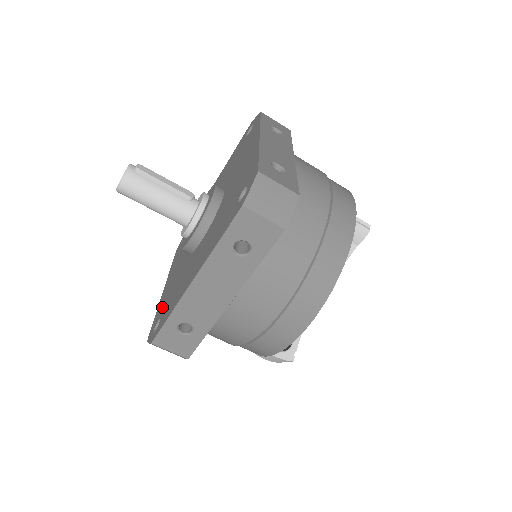
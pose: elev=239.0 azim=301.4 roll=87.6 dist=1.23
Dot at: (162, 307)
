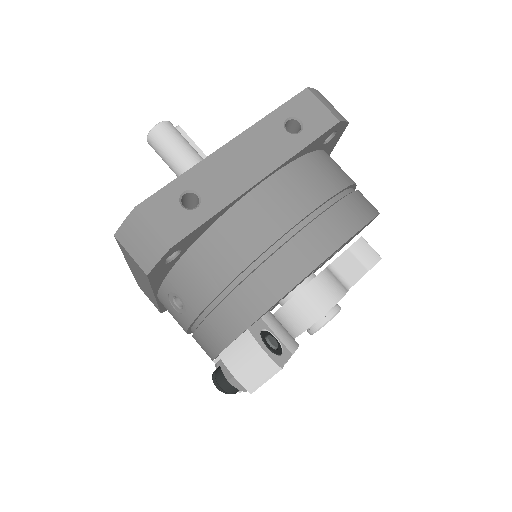
Dot at: occluded
